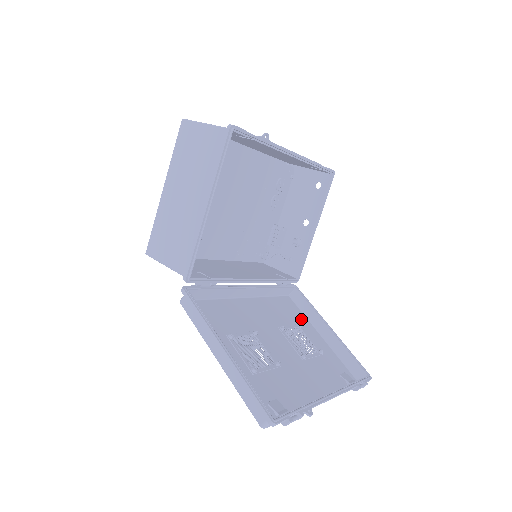
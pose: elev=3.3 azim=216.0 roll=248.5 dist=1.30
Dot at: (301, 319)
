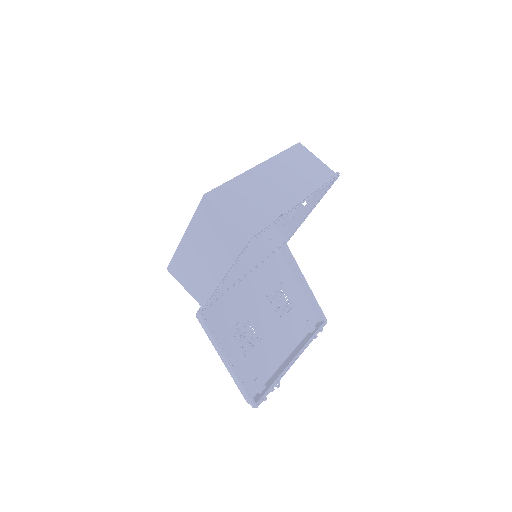
Dot at: (285, 274)
